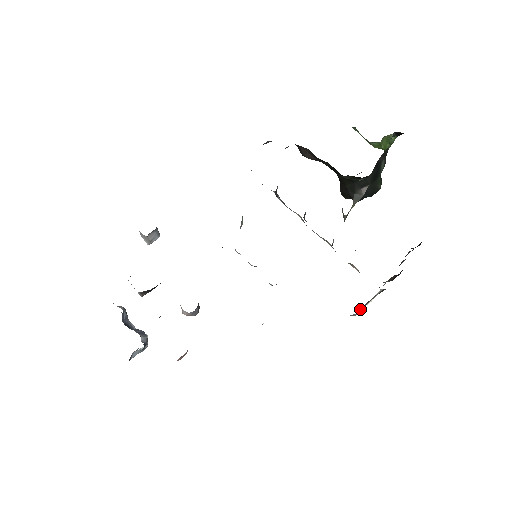
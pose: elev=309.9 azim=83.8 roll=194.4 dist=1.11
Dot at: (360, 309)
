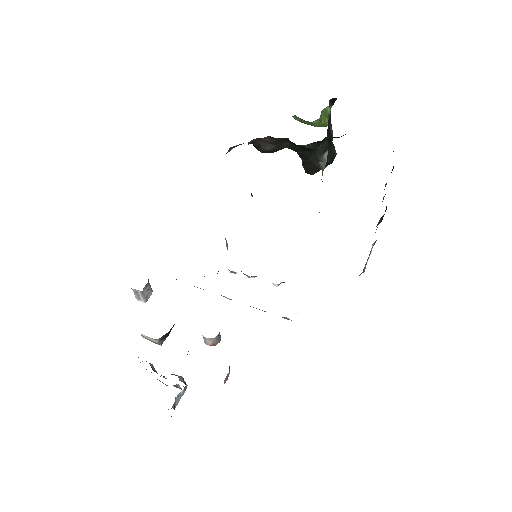
Dot at: (364, 268)
